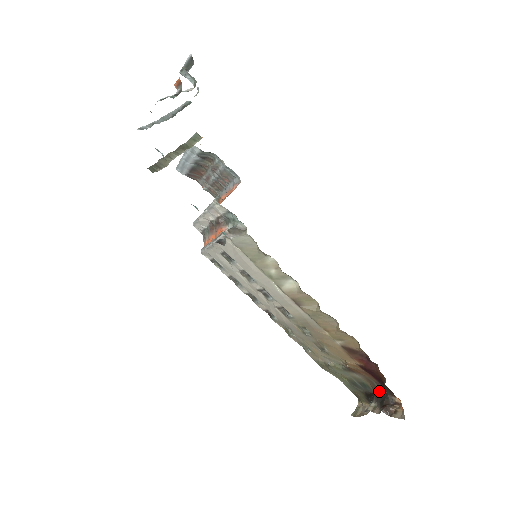
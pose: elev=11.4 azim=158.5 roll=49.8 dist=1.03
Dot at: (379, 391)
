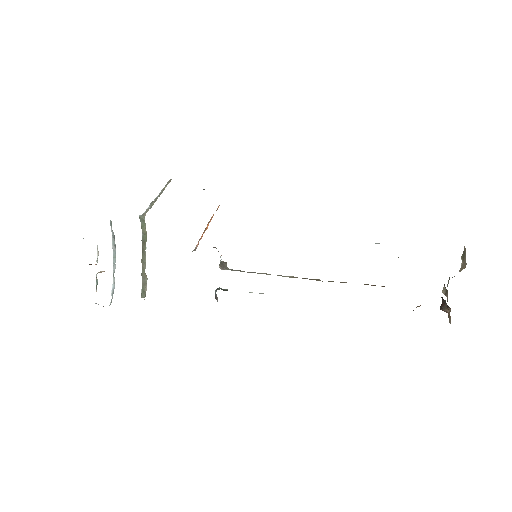
Dot at: occluded
